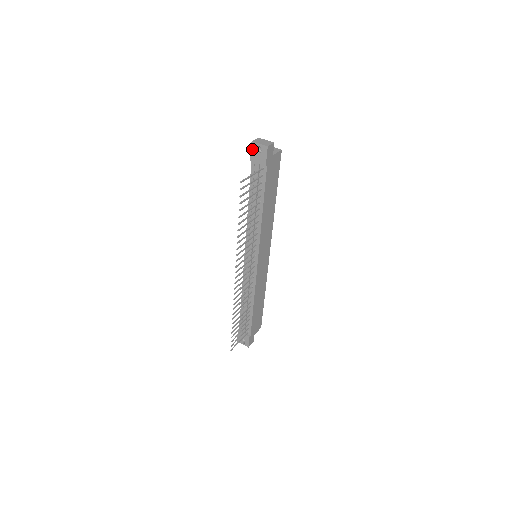
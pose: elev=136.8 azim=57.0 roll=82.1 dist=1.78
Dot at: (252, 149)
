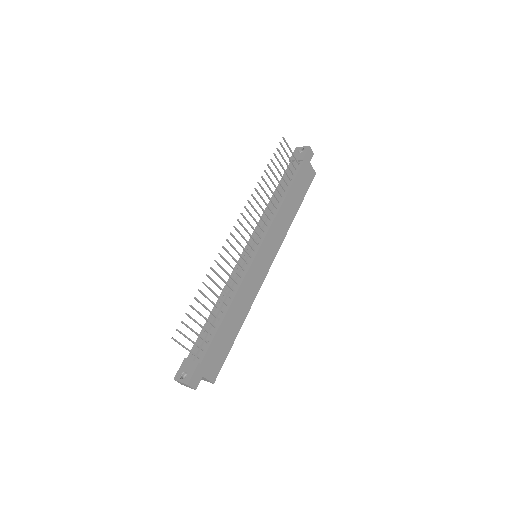
Dot at: (294, 152)
